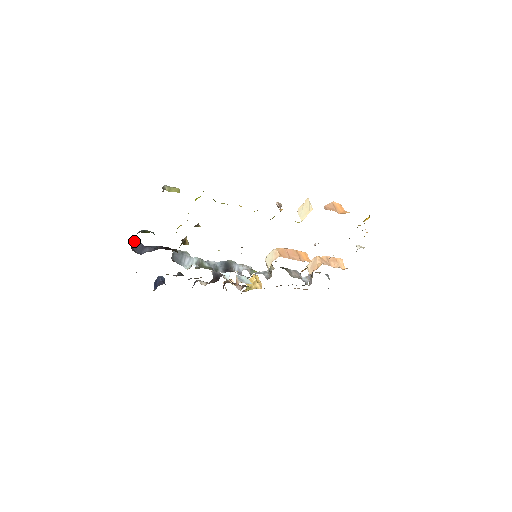
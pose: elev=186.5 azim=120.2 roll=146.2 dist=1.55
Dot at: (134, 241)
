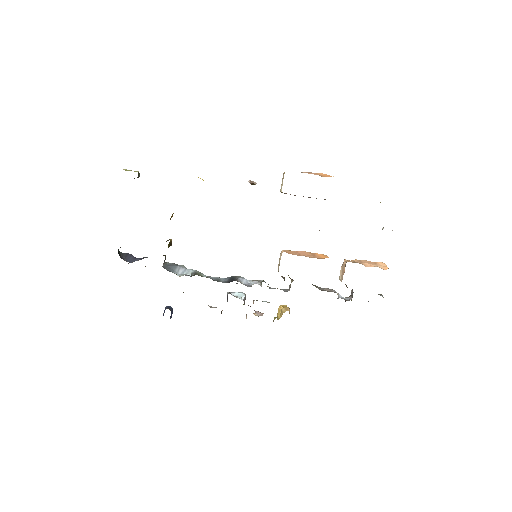
Dot at: (125, 253)
